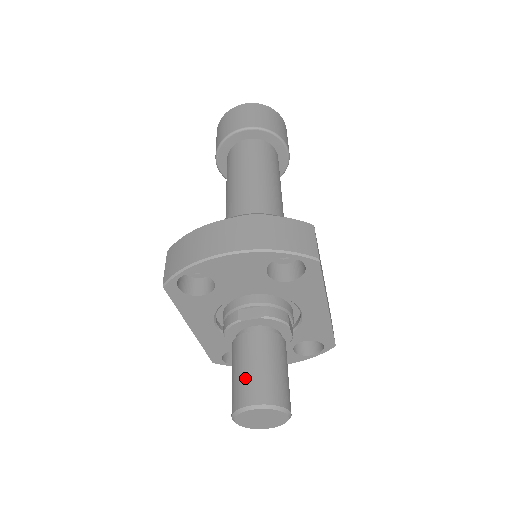
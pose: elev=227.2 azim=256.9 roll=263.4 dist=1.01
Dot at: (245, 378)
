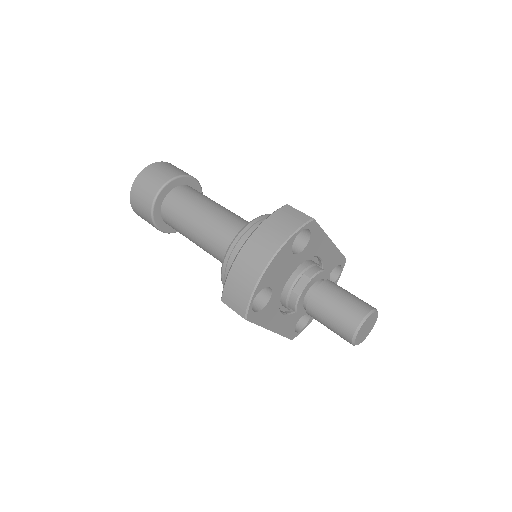
Dot at: (339, 318)
